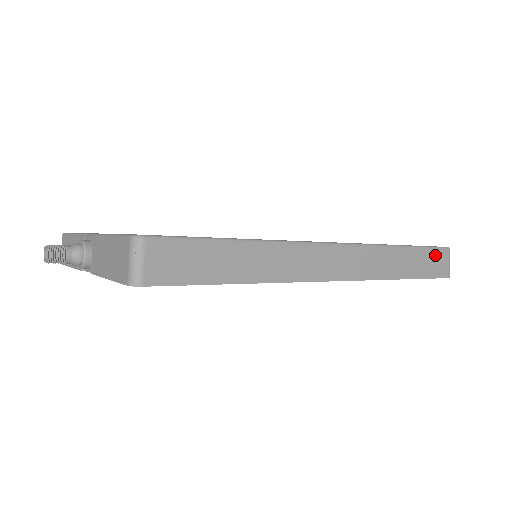
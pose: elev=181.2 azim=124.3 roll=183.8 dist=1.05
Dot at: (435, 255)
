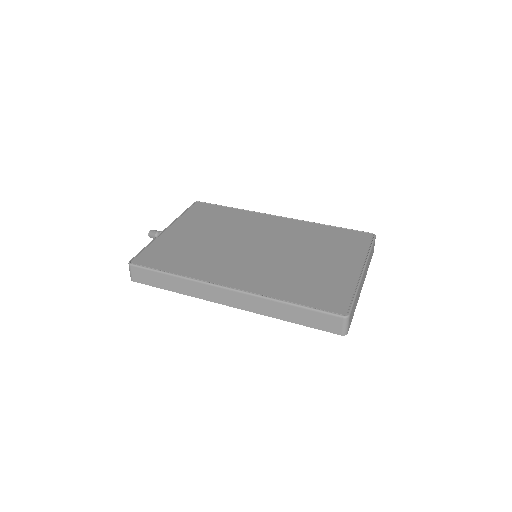
Dot at: (325, 317)
